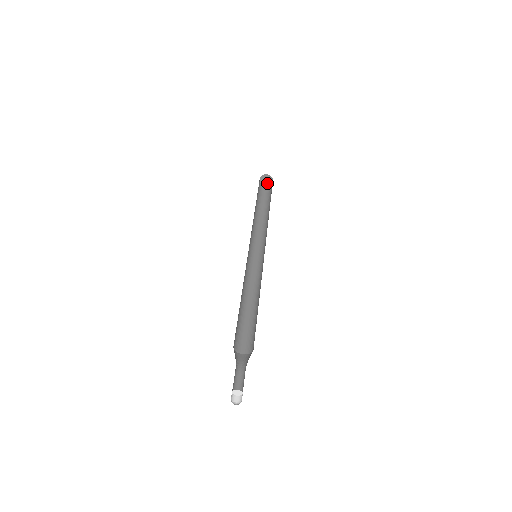
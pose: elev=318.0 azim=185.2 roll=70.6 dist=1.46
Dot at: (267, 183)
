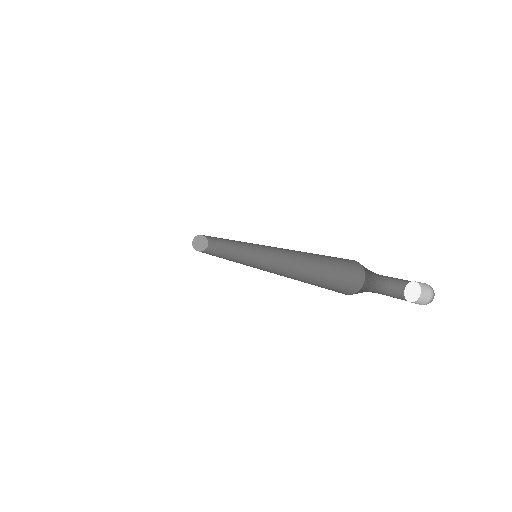
Dot at: (204, 245)
